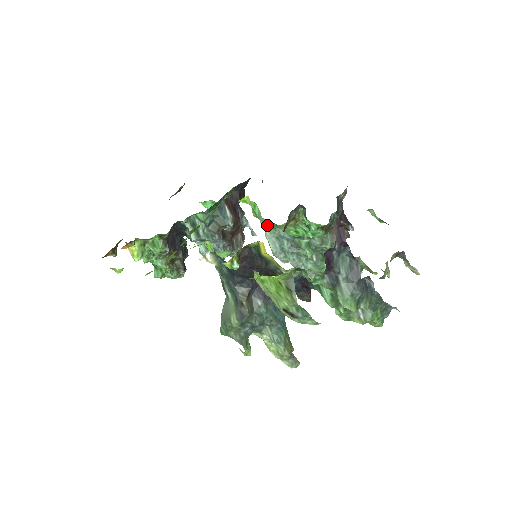
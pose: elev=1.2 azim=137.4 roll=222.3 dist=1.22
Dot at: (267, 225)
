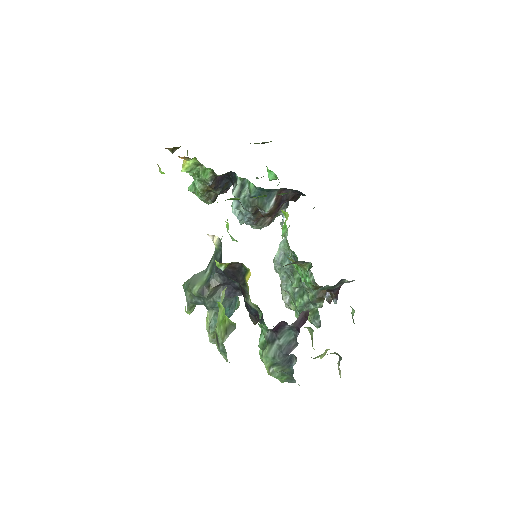
Dot at: (286, 241)
